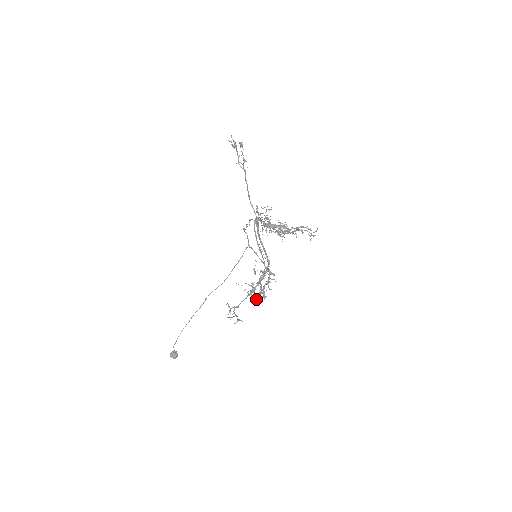
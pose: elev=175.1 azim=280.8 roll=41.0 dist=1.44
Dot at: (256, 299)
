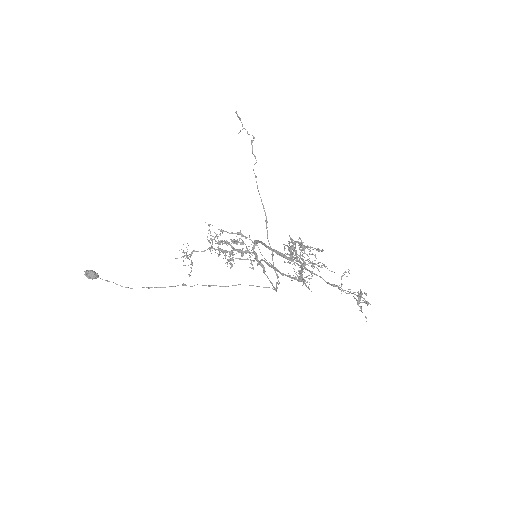
Dot at: (212, 240)
